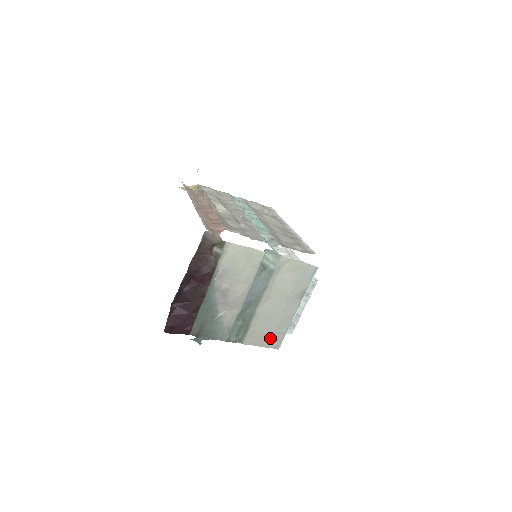
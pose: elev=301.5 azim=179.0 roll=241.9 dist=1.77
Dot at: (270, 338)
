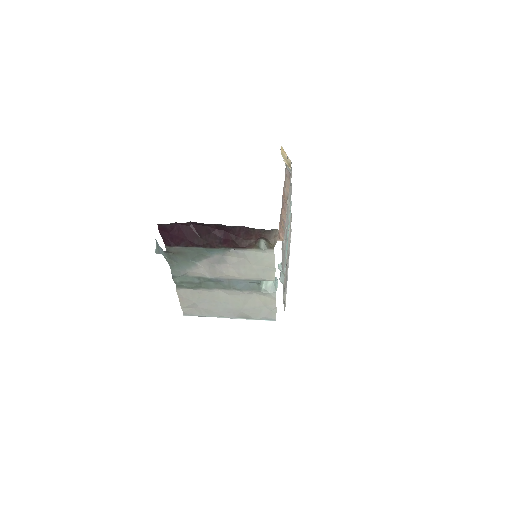
Dot at: (192, 306)
